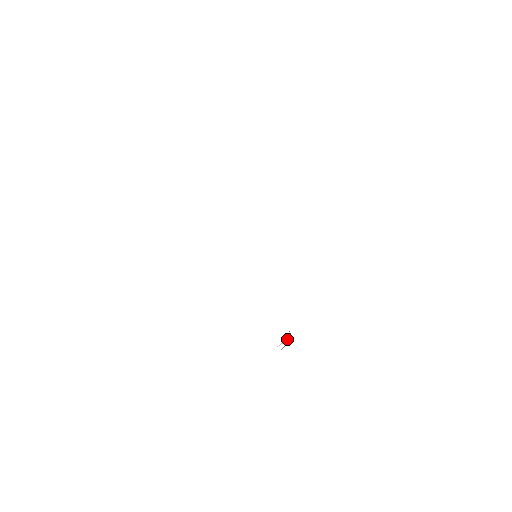
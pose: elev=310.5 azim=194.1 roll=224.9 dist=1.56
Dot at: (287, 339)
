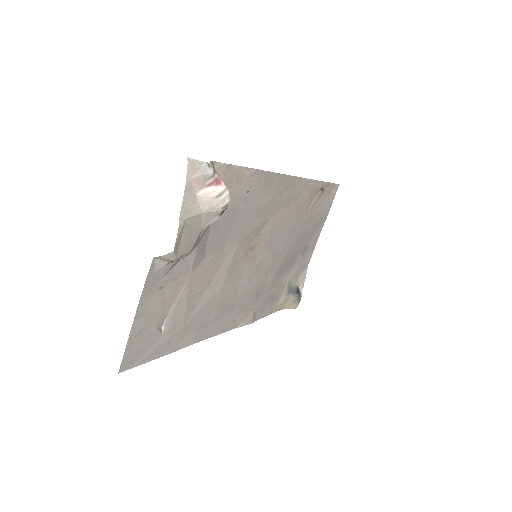
Dot at: (217, 186)
